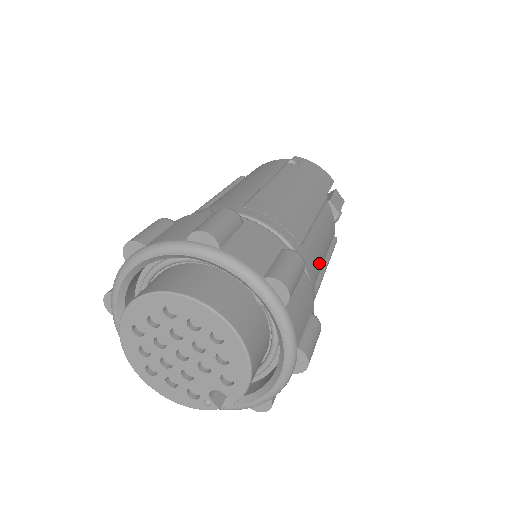
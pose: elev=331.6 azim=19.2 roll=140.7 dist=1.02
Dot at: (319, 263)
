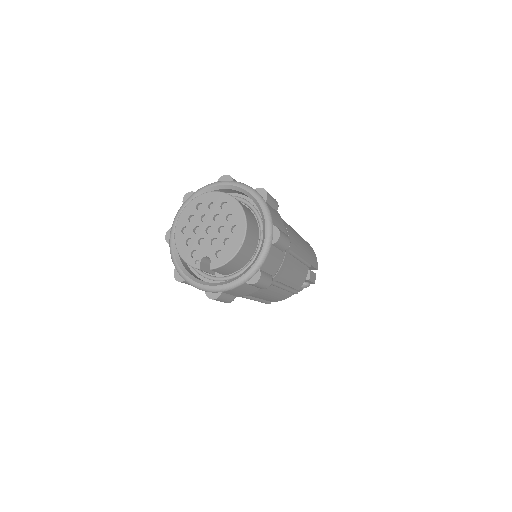
Dot at: (286, 277)
